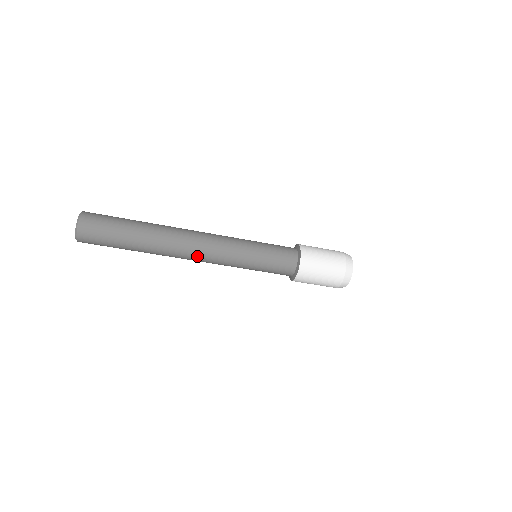
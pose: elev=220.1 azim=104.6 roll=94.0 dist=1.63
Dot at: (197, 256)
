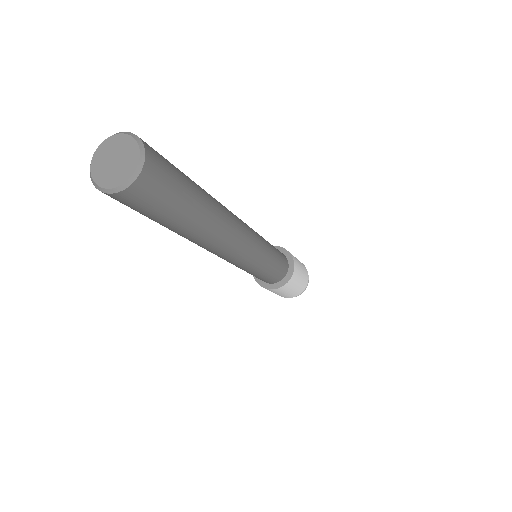
Dot at: (235, 250)
